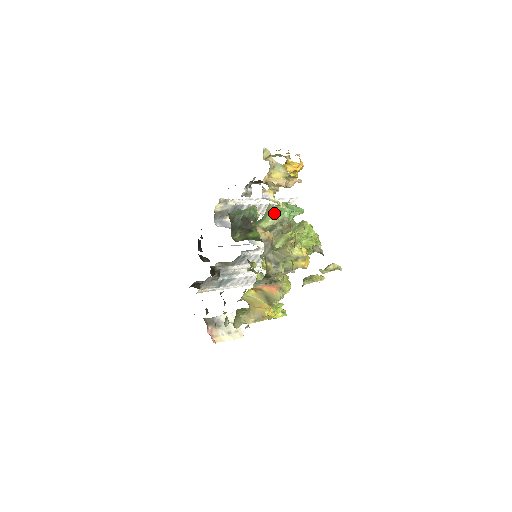
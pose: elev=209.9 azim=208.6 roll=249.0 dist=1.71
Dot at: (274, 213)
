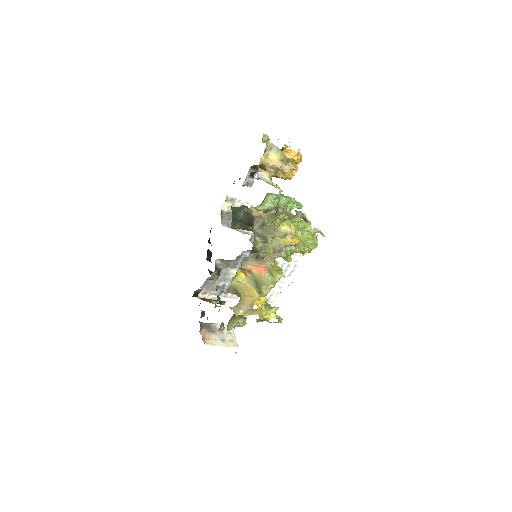
Dot at: (270, 198)
